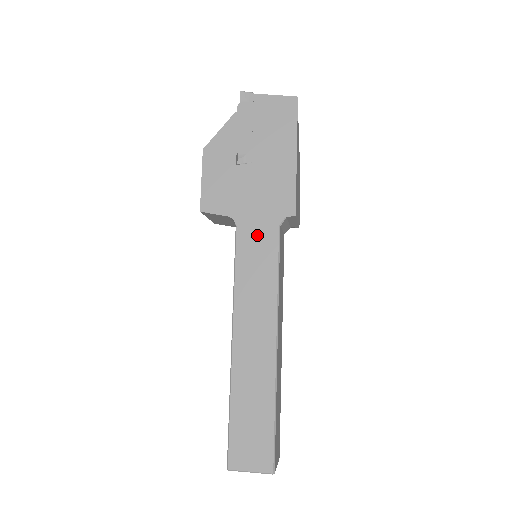
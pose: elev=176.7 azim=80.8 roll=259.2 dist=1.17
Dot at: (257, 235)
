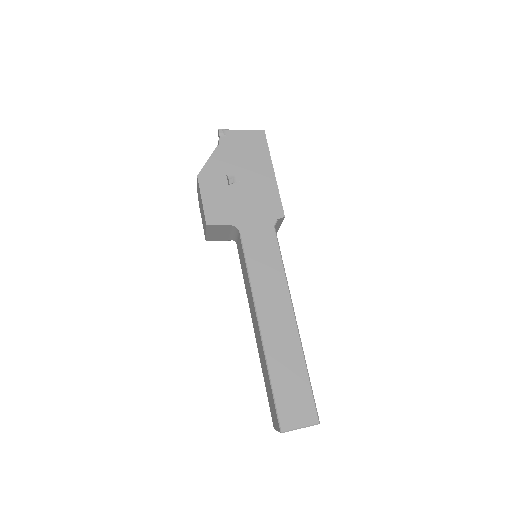
Dot at: (259, 236)
